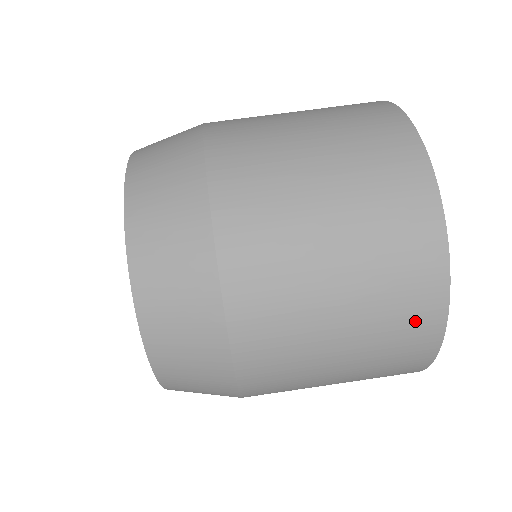
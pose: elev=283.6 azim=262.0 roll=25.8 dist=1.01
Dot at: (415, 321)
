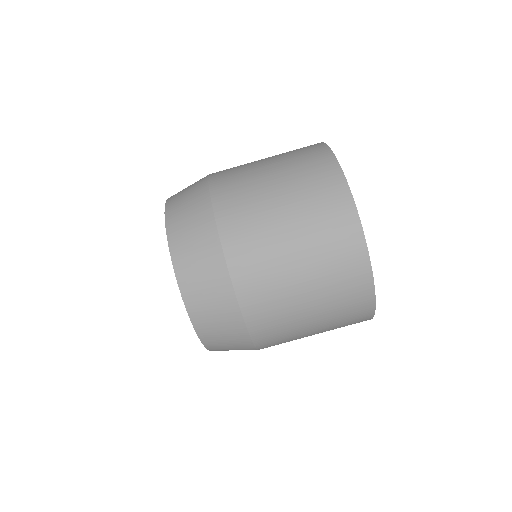
Dot at: occluded
